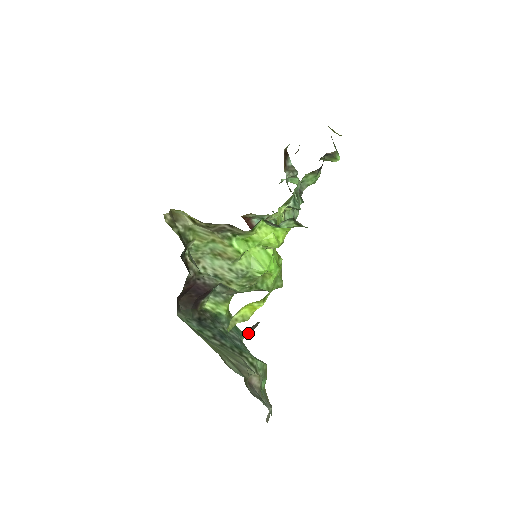
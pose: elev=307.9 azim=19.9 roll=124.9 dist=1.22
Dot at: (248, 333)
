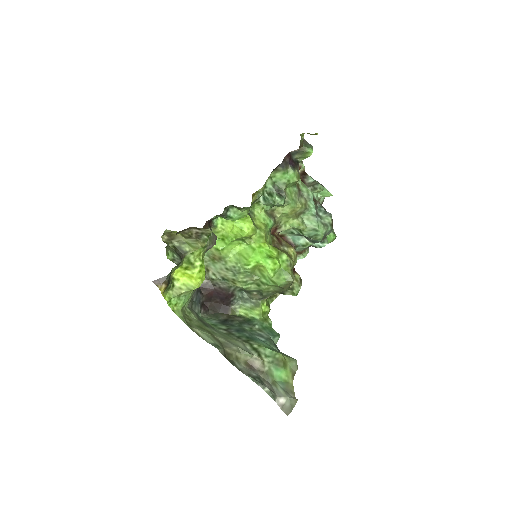
Dot at: (158, 285)
